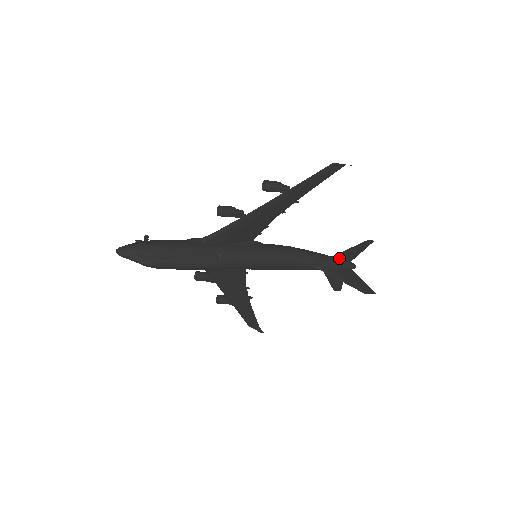
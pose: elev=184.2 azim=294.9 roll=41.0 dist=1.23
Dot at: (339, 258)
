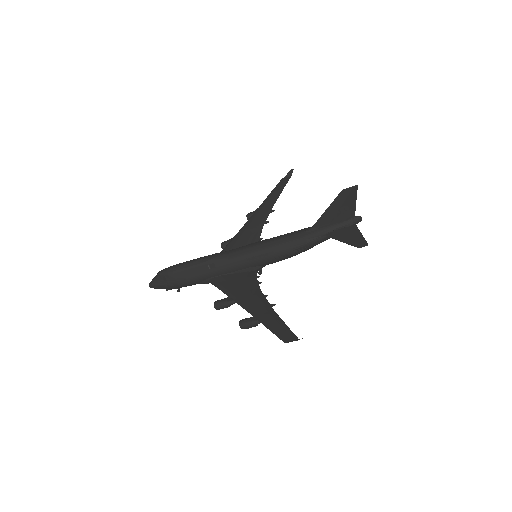
Dot at: occluded
